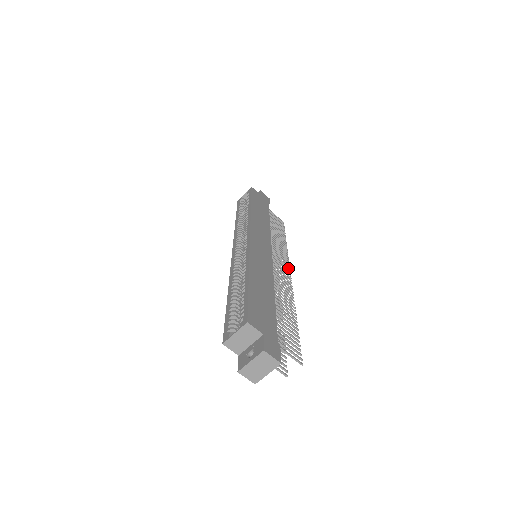
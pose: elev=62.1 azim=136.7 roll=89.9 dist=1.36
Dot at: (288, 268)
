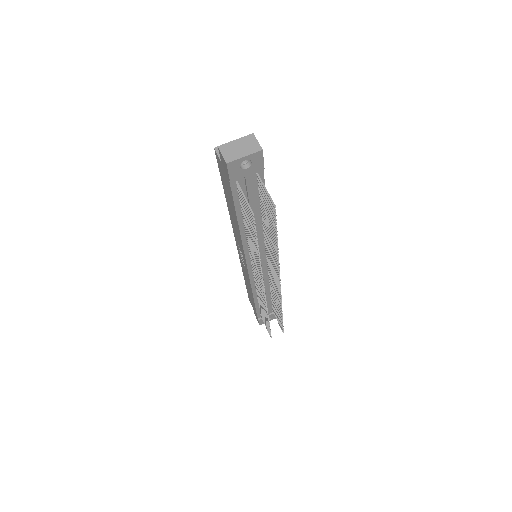
Dot at: (280, 288)
